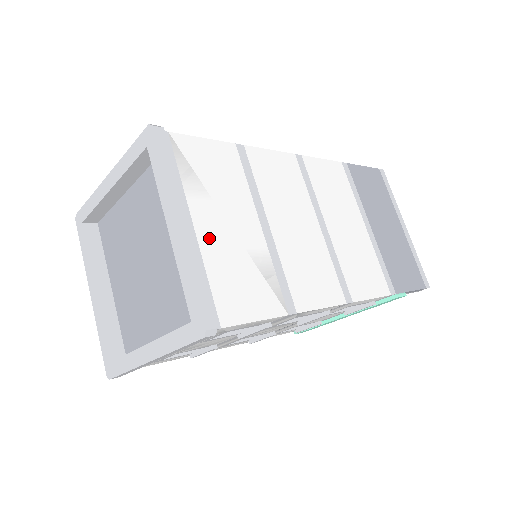
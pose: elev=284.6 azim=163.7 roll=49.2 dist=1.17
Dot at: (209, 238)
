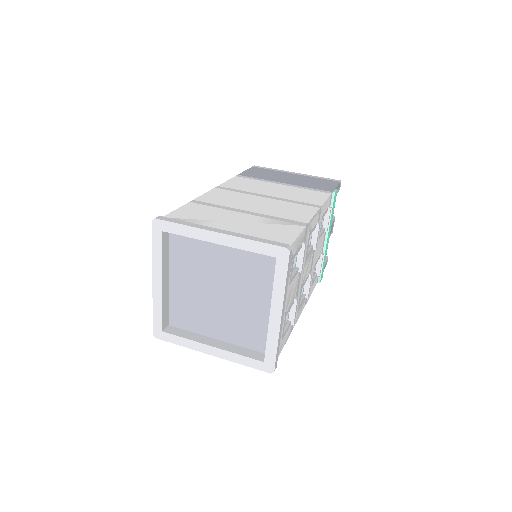
Dot at: (236, 230)
